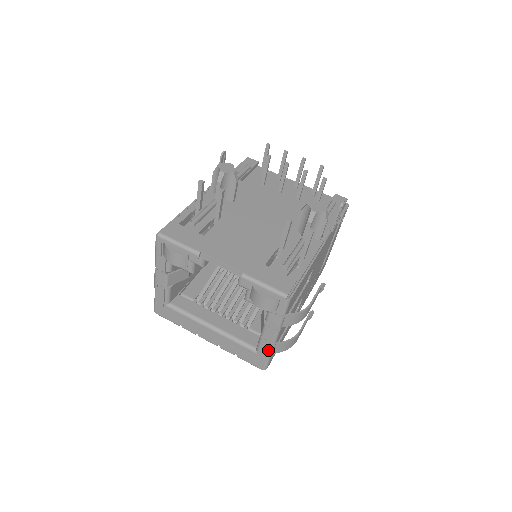
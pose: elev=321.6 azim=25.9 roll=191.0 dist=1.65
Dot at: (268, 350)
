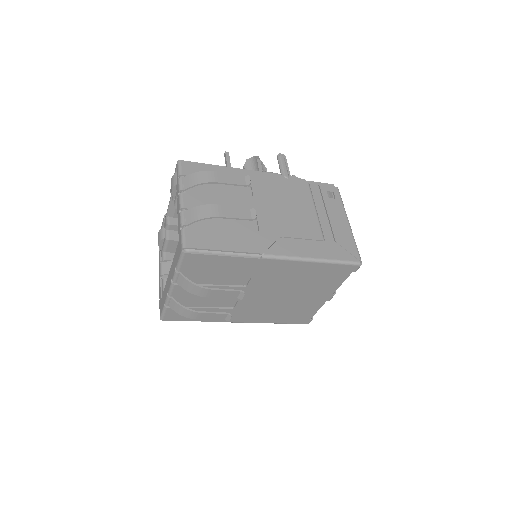
Dot at: (180, 220)
